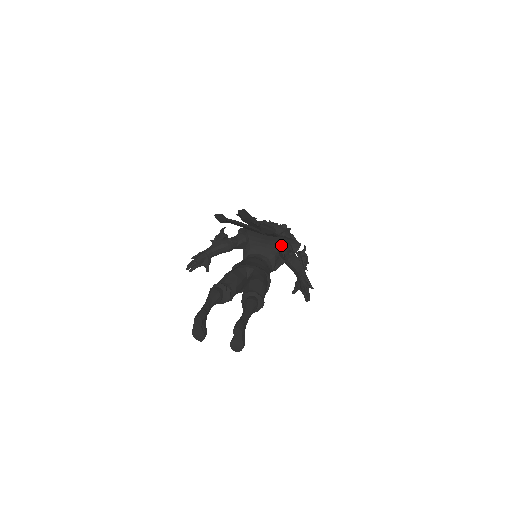
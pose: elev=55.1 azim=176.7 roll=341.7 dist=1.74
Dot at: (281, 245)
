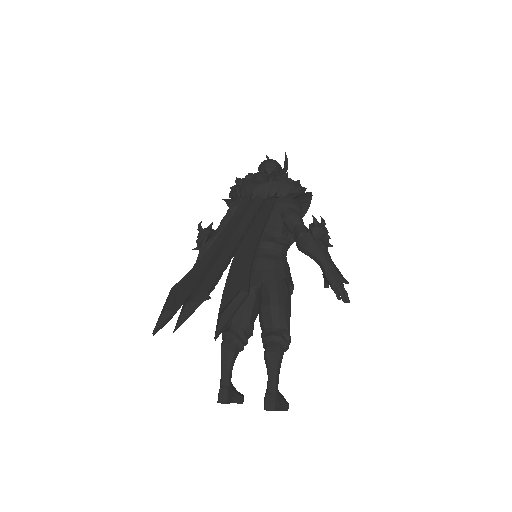
Dot at: (282, 220)
